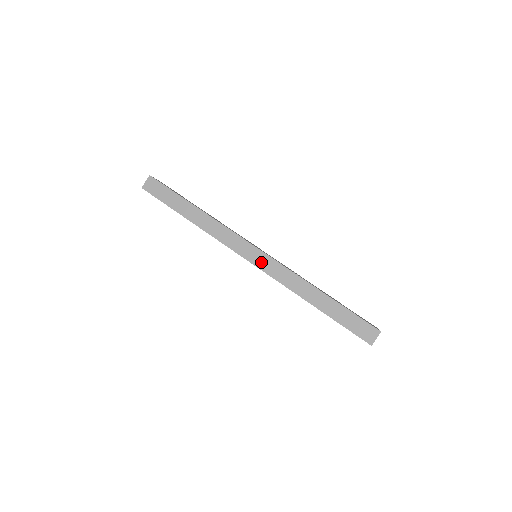
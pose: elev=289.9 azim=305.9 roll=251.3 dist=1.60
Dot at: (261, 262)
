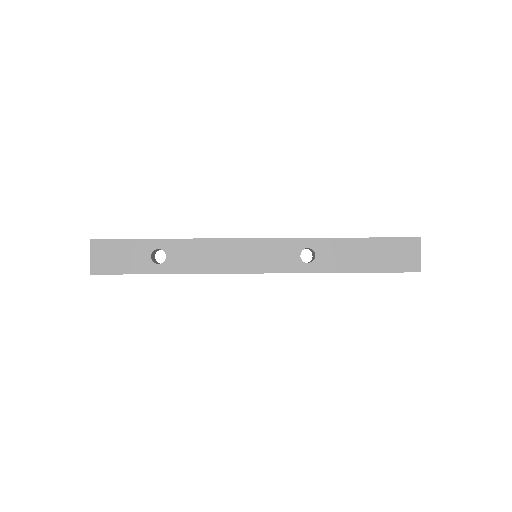
Dot at: occluded
